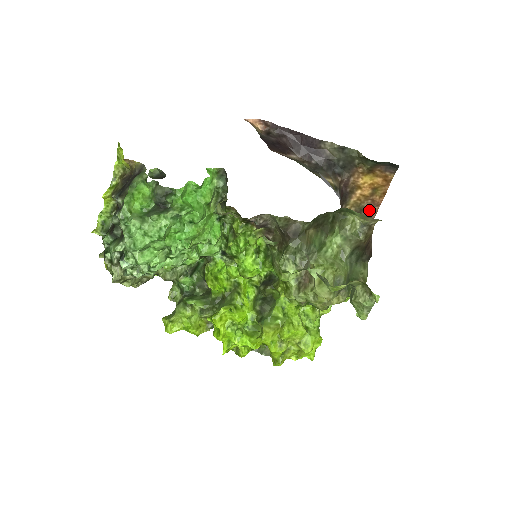
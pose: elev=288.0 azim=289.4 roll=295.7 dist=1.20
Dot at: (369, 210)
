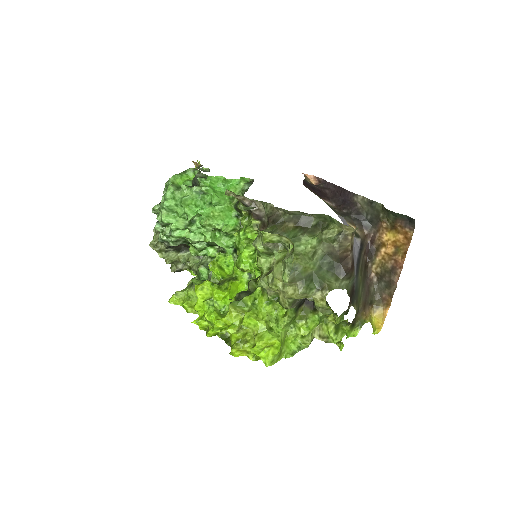
Dot at: (393, 272)
